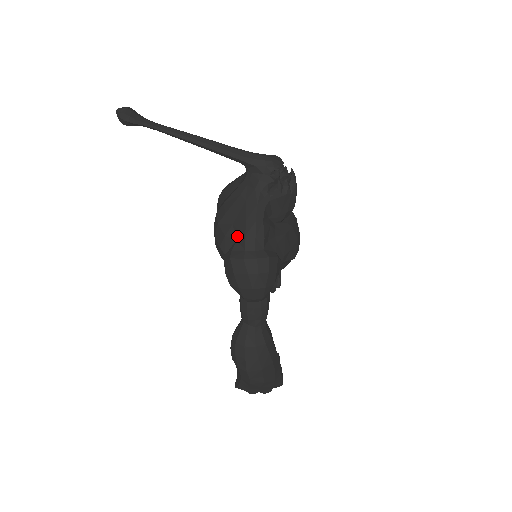
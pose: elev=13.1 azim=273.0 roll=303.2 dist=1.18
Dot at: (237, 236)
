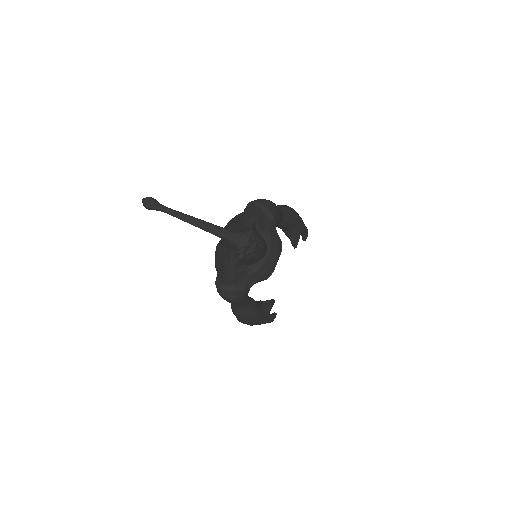
Dot at: (220, 272)
